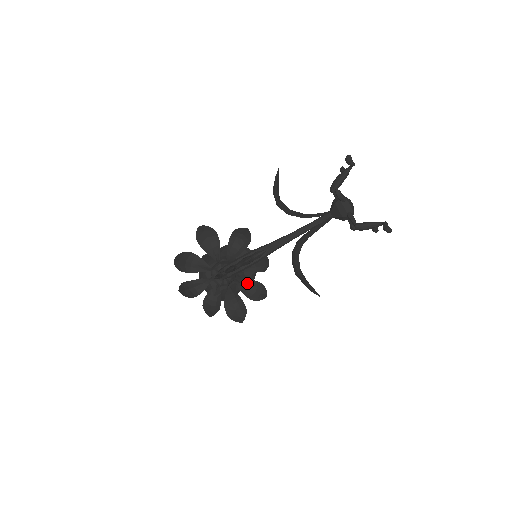
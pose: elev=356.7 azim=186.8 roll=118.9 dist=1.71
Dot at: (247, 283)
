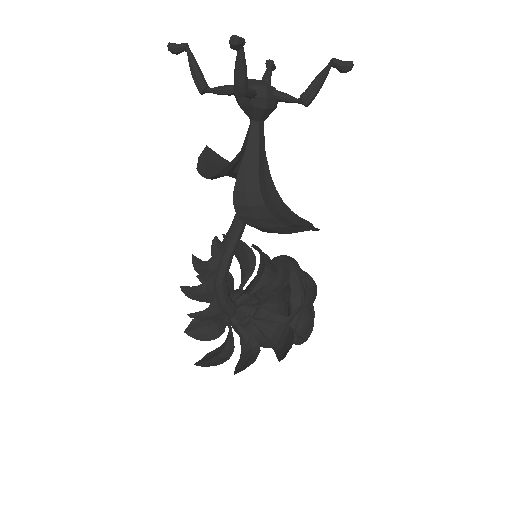
Dot at: (276, 298)
